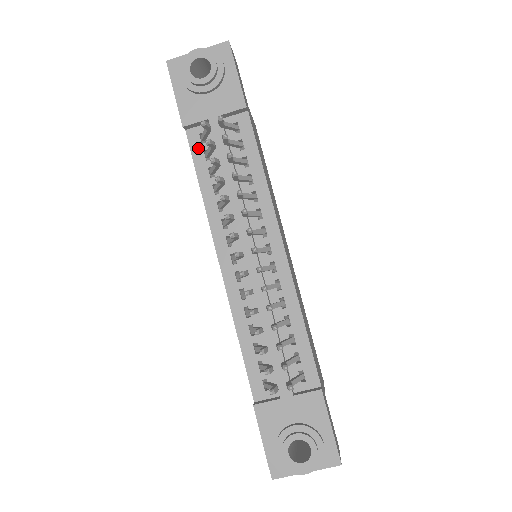
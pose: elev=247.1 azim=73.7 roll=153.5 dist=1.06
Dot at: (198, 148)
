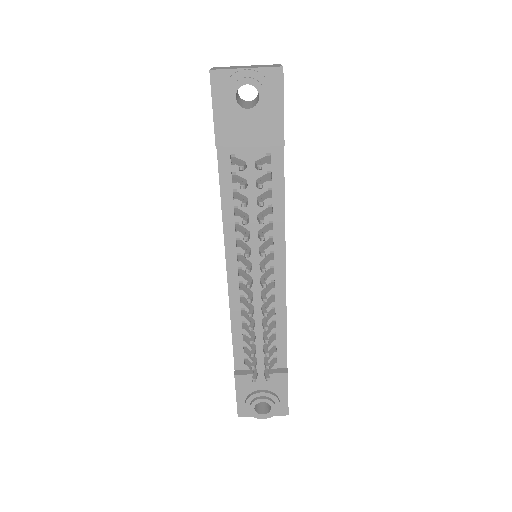
Dot at: (226, 168)
